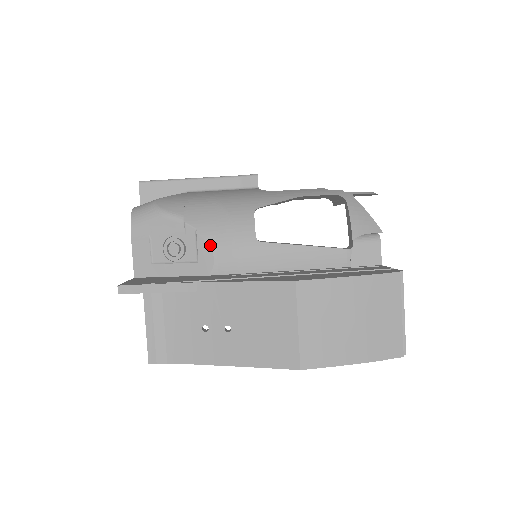
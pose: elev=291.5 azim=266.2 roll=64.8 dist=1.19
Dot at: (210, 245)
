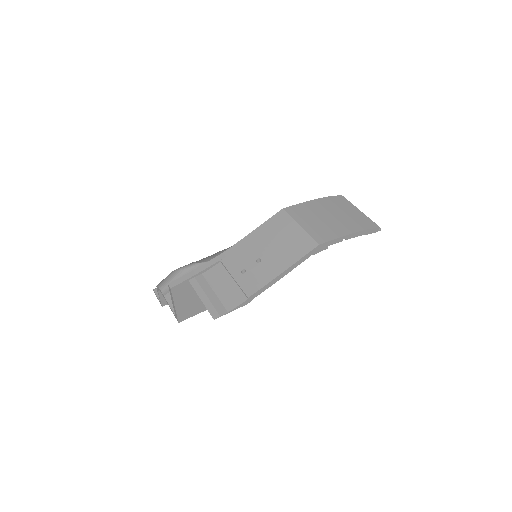
Dot at: occluded
